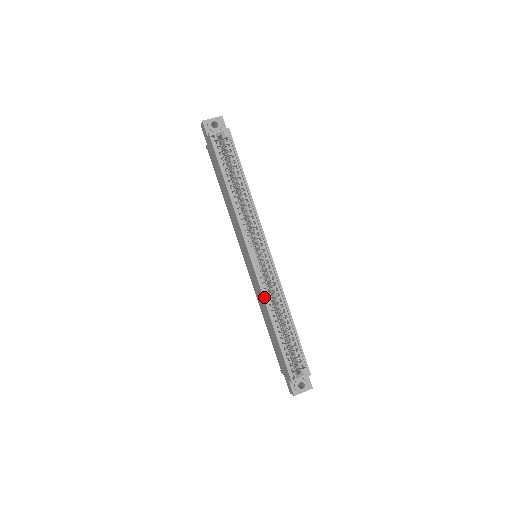
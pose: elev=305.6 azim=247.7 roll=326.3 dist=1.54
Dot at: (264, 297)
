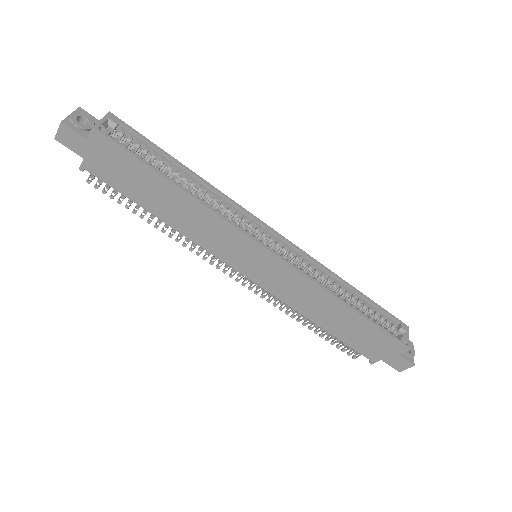
Dot at: (317, 283)
